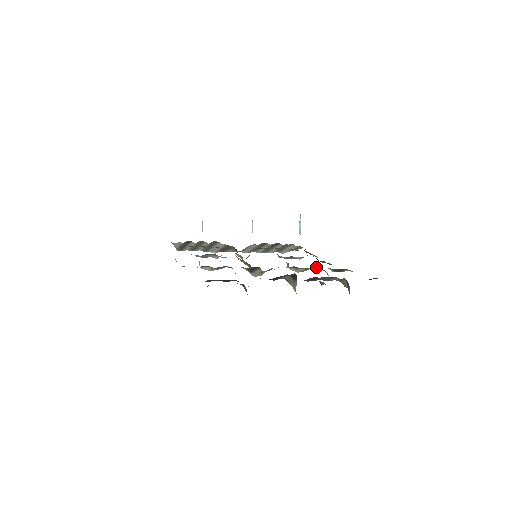
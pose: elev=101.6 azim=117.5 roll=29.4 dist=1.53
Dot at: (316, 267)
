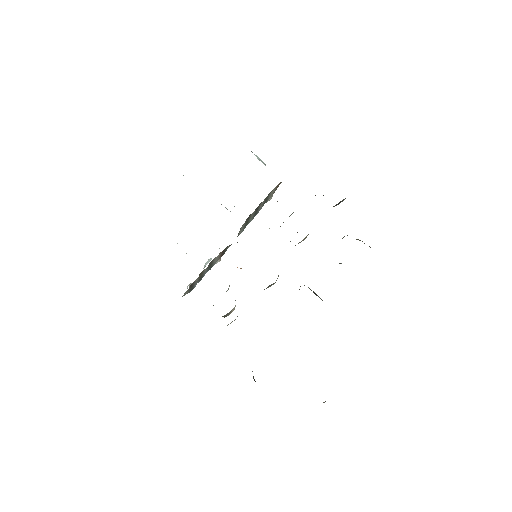
Dot at: occluded
